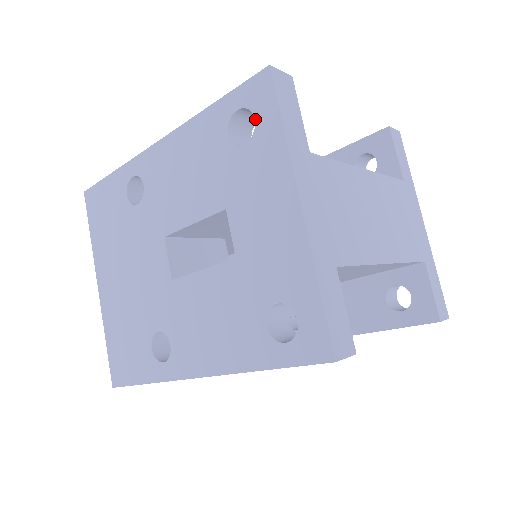
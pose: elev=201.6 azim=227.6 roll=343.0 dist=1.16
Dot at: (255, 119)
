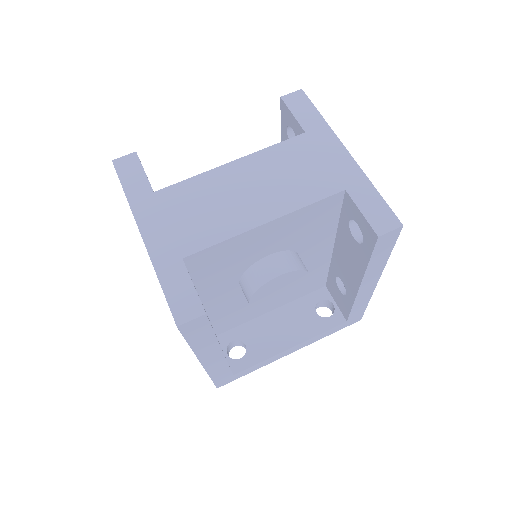
Dot at: occluded
